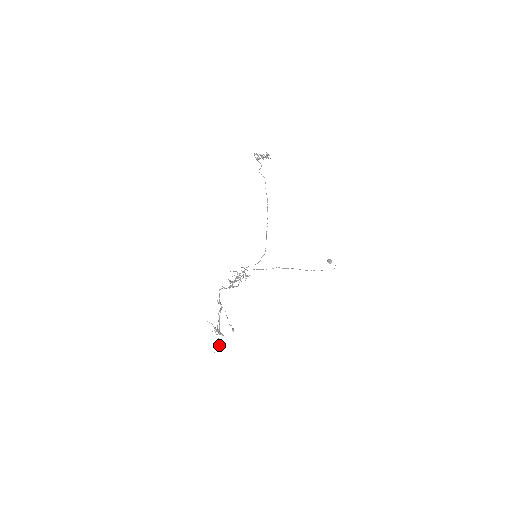
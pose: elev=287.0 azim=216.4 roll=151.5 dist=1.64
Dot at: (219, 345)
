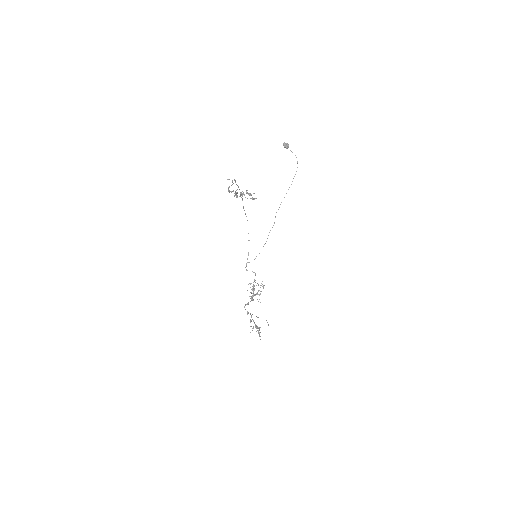
Dot at: occluded
